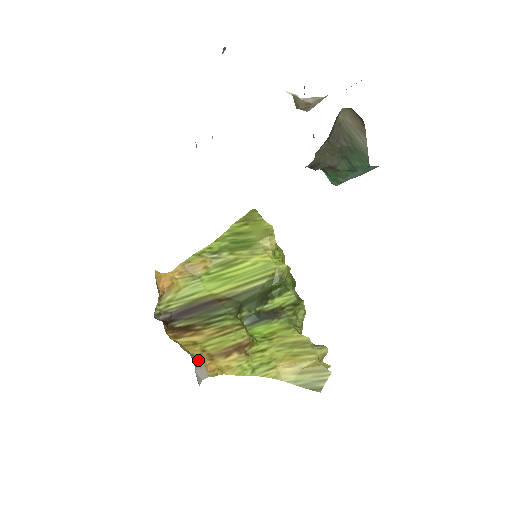
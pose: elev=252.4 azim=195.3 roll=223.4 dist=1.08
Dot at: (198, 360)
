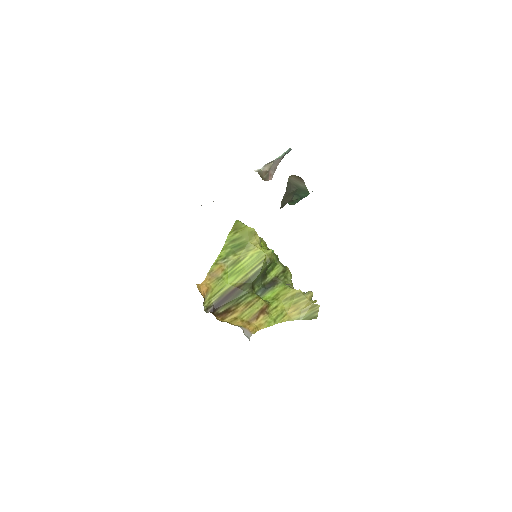
Dot at: (243, 327)
